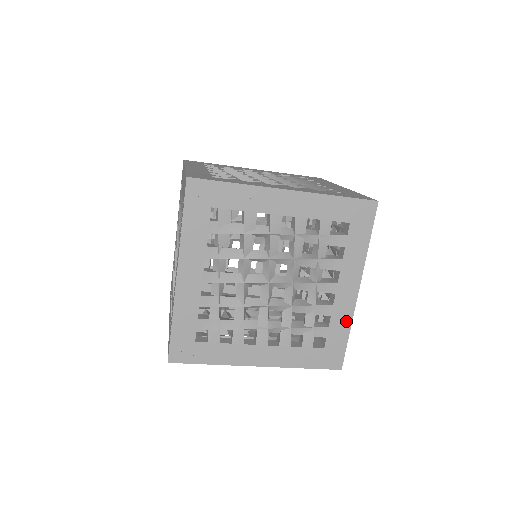
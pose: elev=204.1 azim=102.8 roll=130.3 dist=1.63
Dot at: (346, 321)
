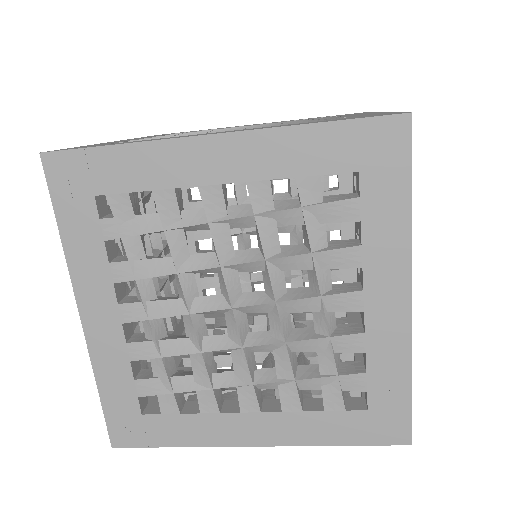
Dot at: (399, 359)
